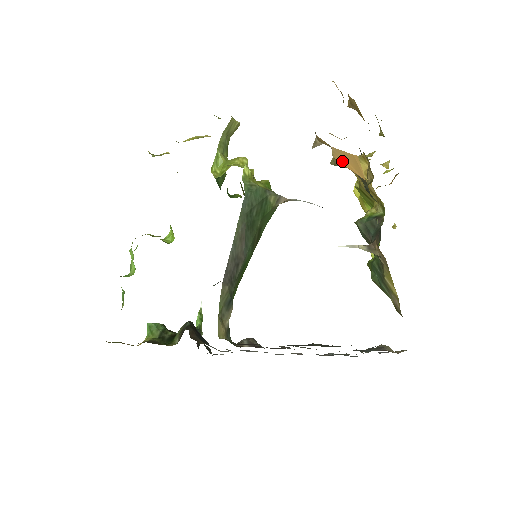
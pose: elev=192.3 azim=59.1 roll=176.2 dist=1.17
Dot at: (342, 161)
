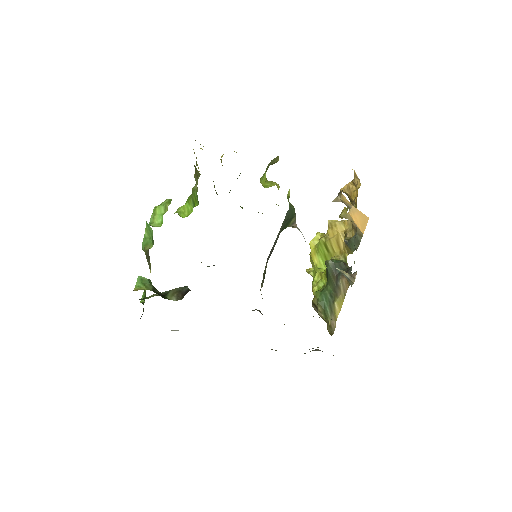
Dot at: (354, 217)
